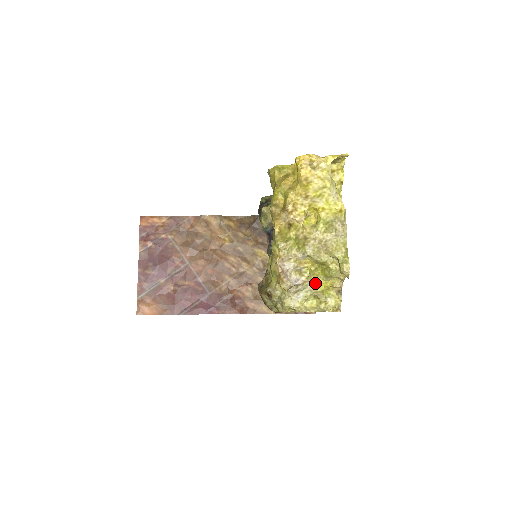
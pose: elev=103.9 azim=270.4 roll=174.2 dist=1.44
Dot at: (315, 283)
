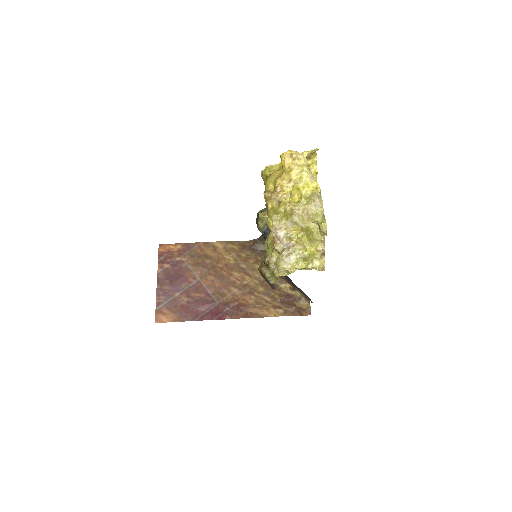
Dot at: (302, 247)
